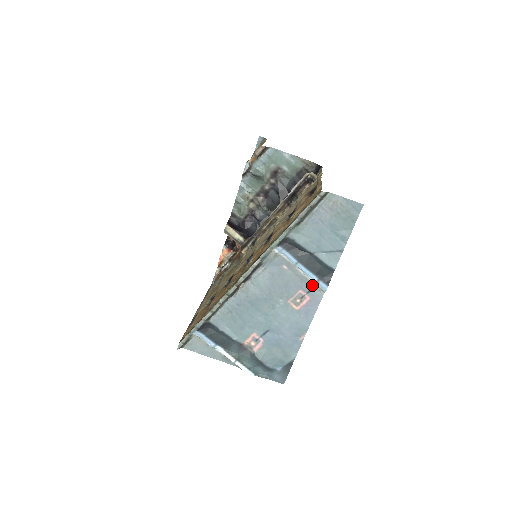
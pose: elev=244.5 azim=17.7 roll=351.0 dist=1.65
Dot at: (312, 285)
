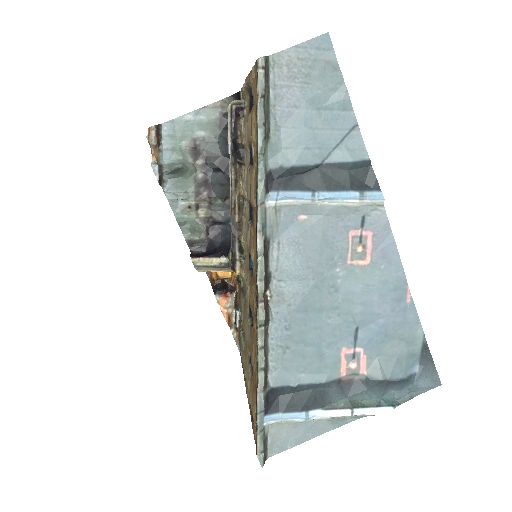
Dot at: (359, 210)
